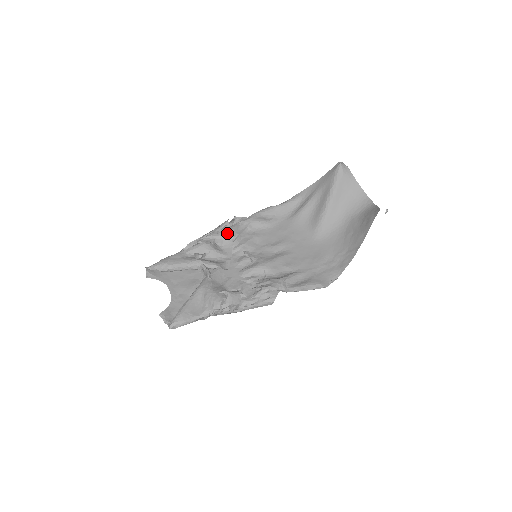
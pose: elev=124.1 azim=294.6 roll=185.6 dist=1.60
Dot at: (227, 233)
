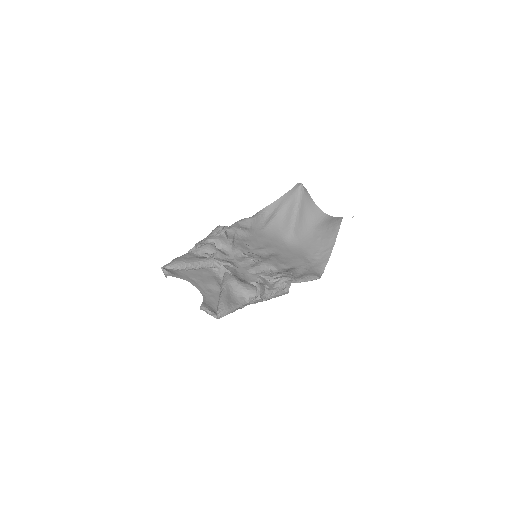
Dot at: (223, 237)
